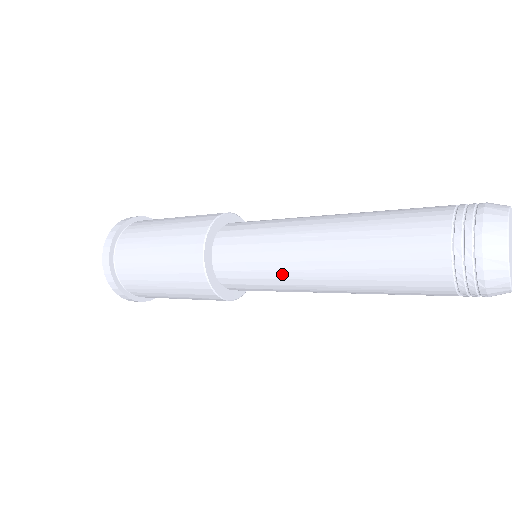
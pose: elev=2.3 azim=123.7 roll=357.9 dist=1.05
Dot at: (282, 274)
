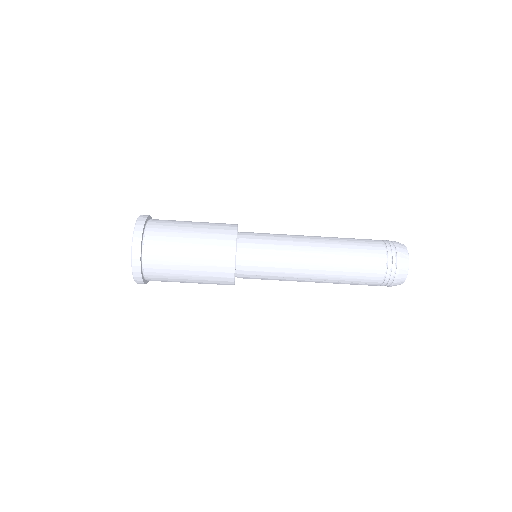
Dot at: (290, 239)
